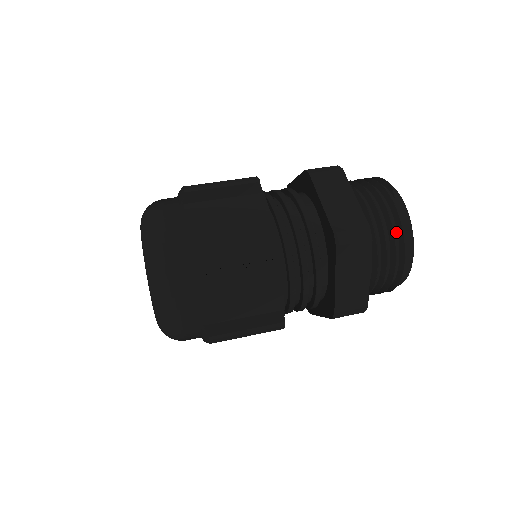
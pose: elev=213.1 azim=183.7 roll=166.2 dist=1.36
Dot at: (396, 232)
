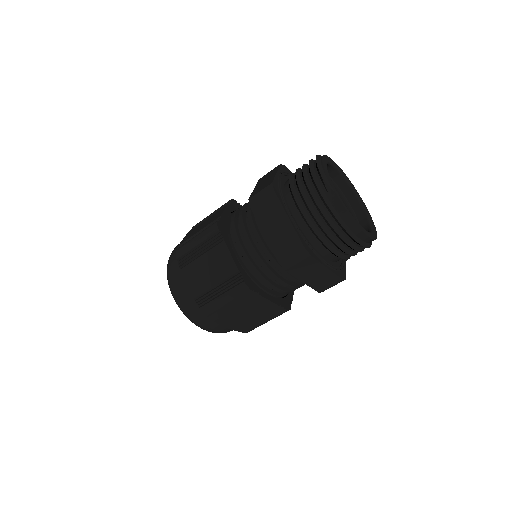
Dot at: (338, 226)
